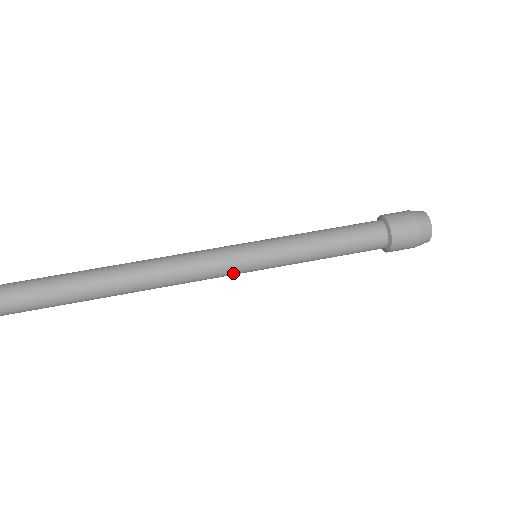
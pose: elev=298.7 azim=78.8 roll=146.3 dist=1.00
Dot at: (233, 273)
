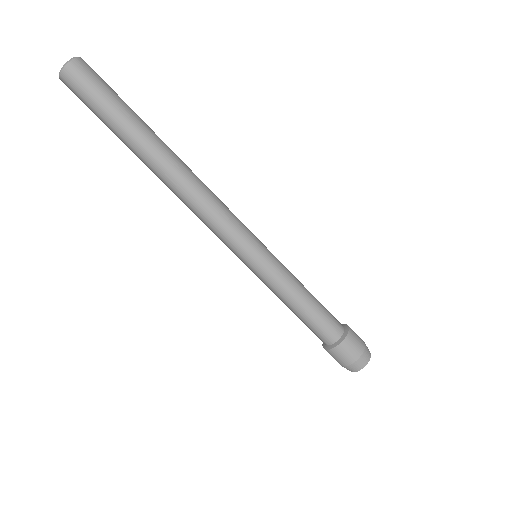
Dot at: occluded
